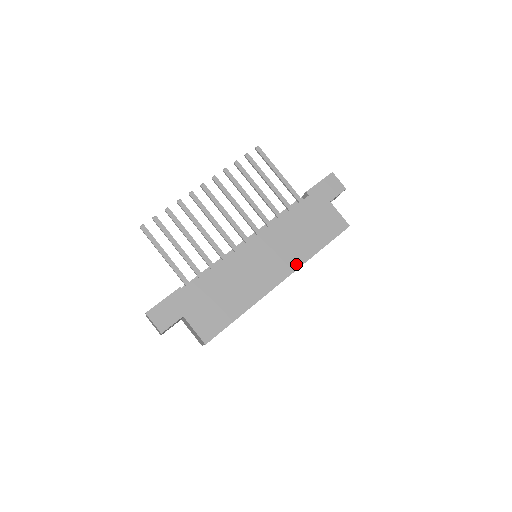
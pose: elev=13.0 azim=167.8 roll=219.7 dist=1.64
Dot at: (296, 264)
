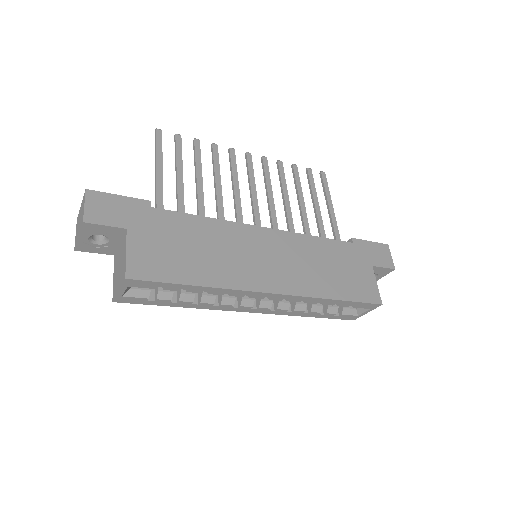
Dot at: (300, 290)
